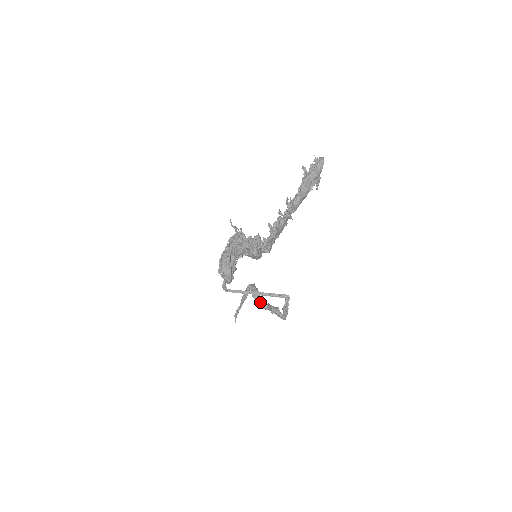
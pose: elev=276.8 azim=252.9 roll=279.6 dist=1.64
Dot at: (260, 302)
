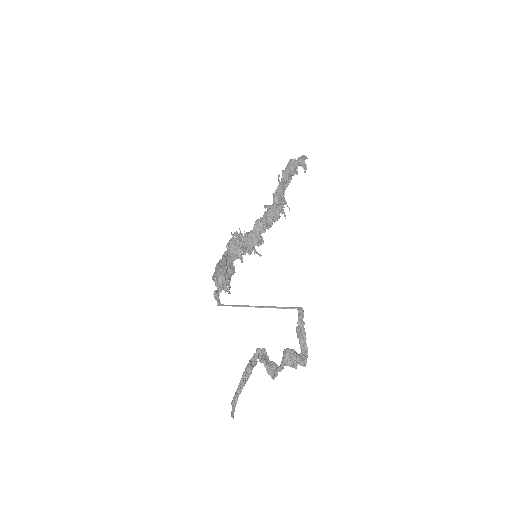
Dot at: (270, 364)
